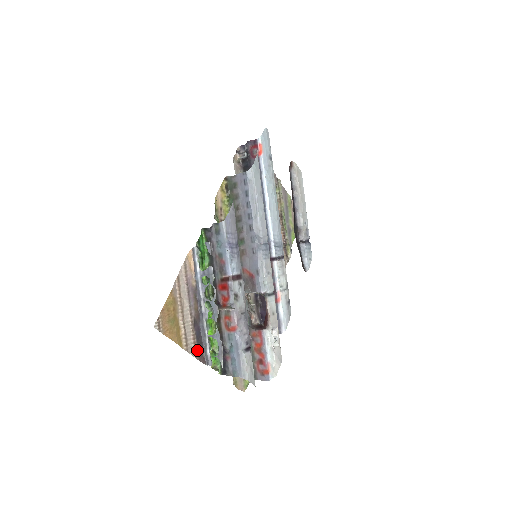
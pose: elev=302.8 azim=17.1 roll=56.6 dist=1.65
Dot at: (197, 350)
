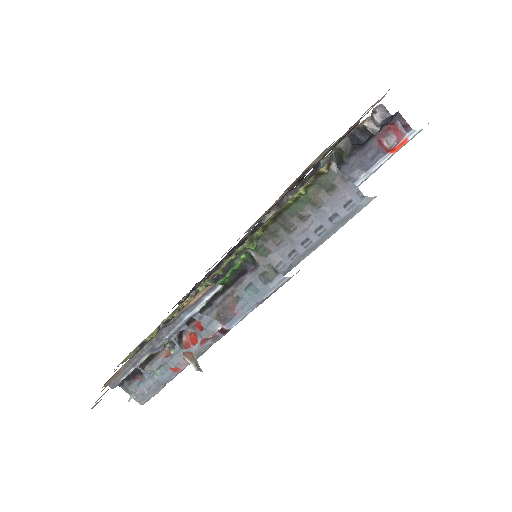
Dot at: occluded
